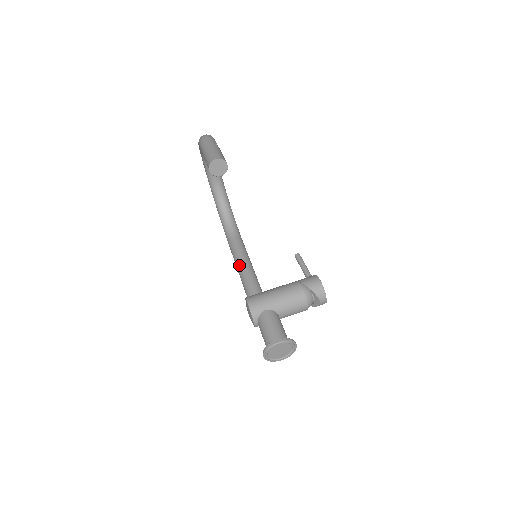
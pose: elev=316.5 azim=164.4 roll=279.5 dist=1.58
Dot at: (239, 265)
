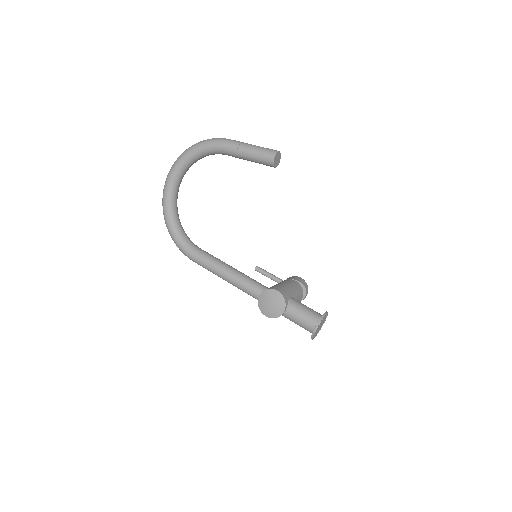
Dot at: (229, 269)
